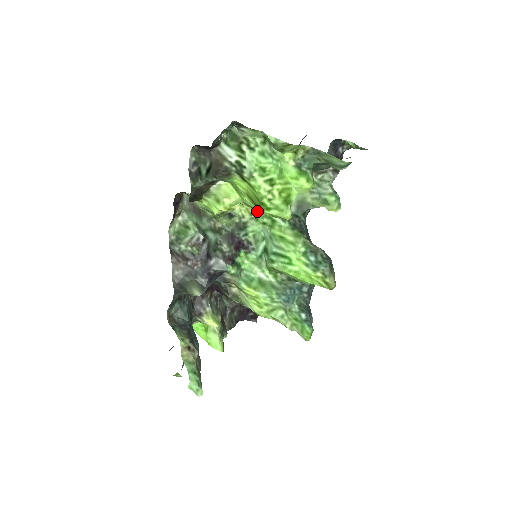
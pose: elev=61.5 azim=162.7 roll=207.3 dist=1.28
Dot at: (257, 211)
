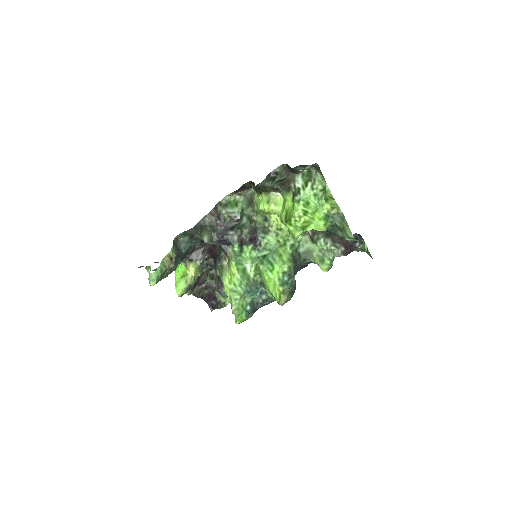
Dot at: (282, 230)
